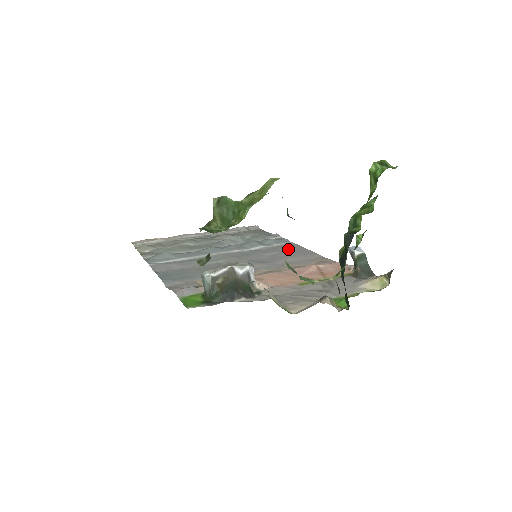
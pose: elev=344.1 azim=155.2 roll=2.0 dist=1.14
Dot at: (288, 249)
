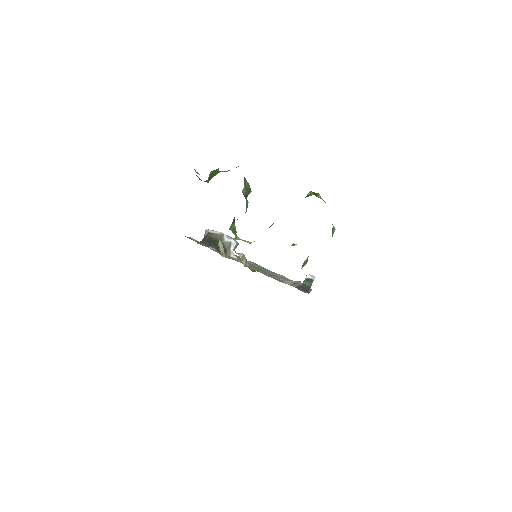
Dot at: occluded
